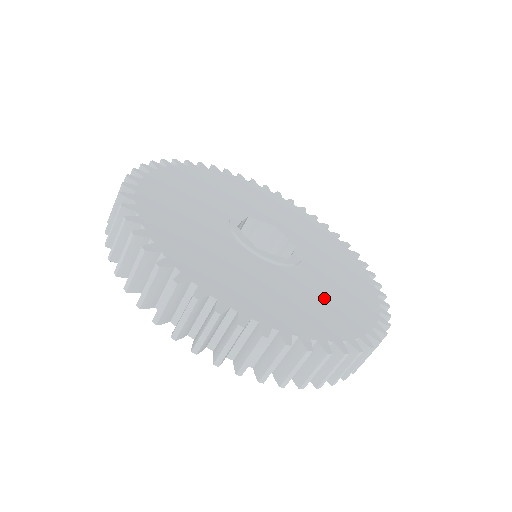
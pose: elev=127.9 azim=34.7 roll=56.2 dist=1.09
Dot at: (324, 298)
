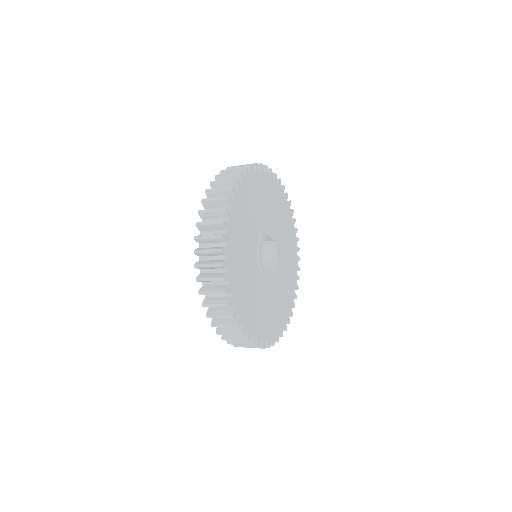
Dot at: (254, 299)
